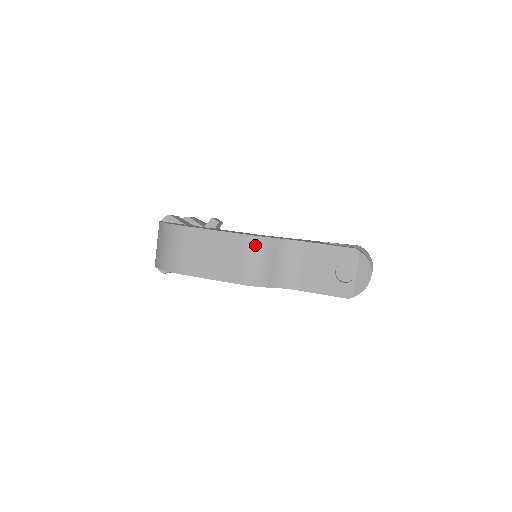
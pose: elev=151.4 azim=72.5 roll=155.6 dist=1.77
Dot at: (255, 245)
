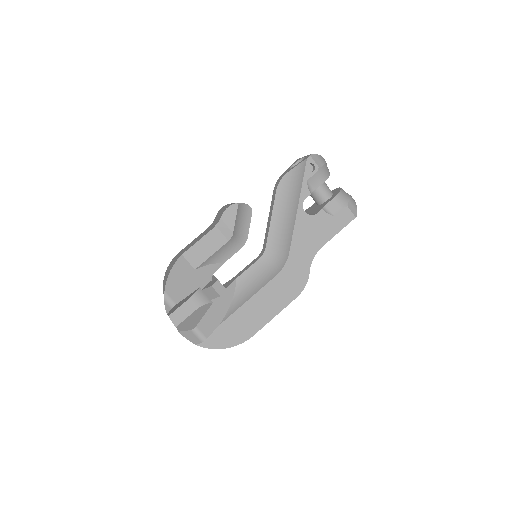
Dot at: occluded
